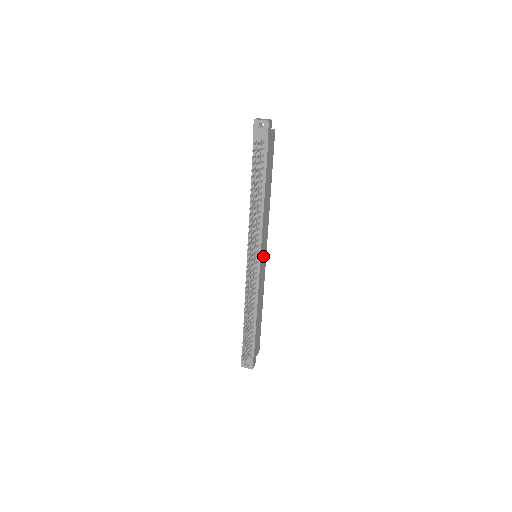
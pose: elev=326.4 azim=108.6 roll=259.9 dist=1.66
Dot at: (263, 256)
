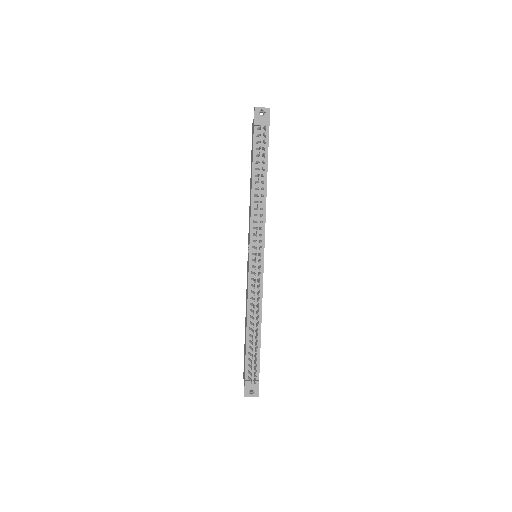
Dot at: occluded
